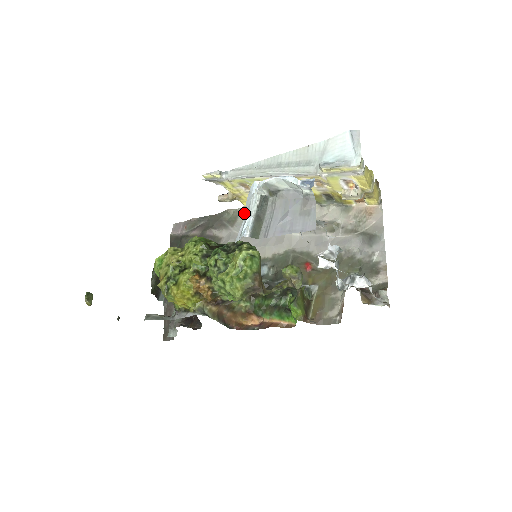
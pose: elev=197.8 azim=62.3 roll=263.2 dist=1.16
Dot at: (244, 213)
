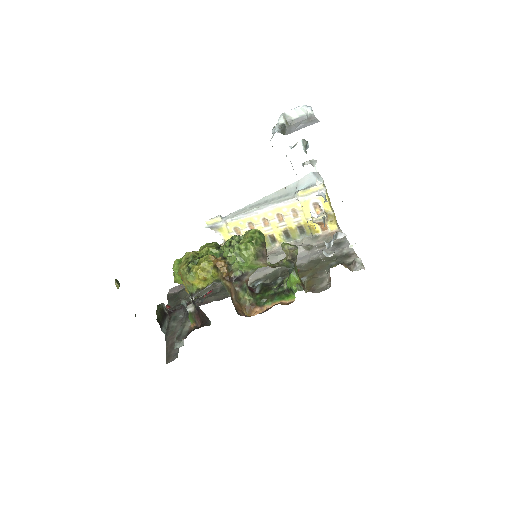
Dot at: occluded
